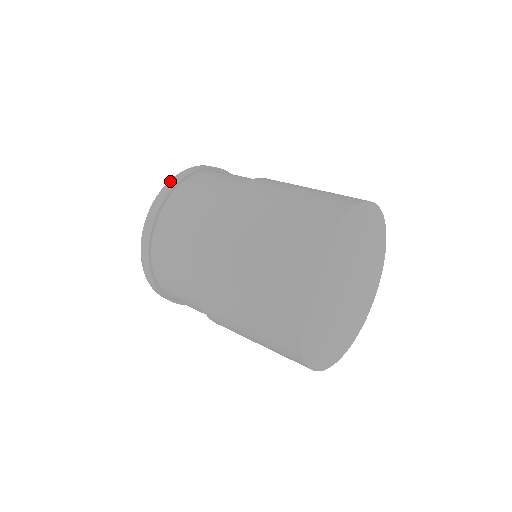
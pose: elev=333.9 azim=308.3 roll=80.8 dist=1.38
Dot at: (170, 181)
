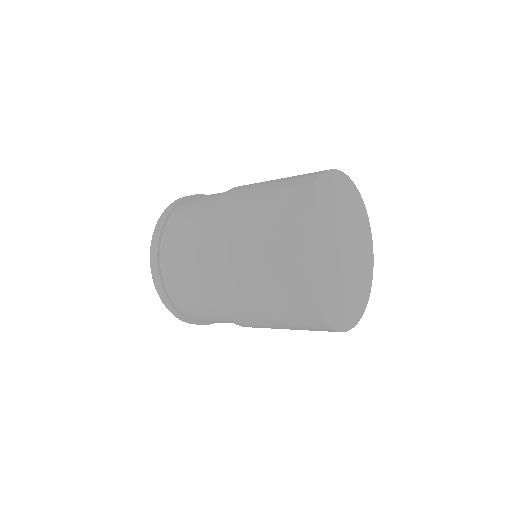
Dot at: (154, 232)
